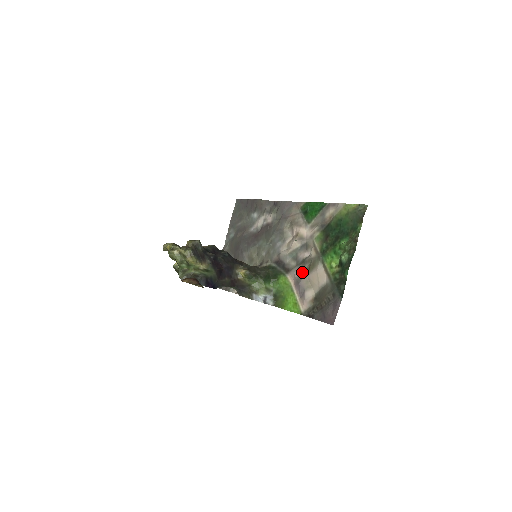
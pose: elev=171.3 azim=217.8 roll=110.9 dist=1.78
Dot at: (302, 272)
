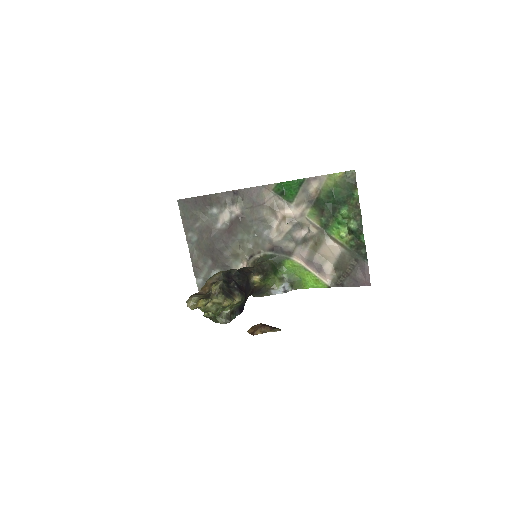
Dot at: (309, 250)
